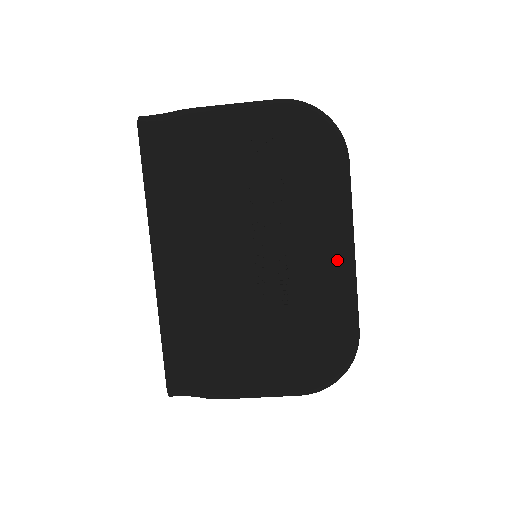
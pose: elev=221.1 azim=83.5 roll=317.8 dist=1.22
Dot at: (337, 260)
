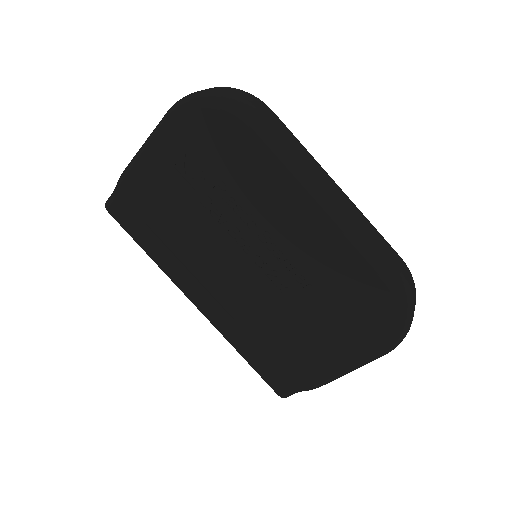
Dot at: (319, 219)
